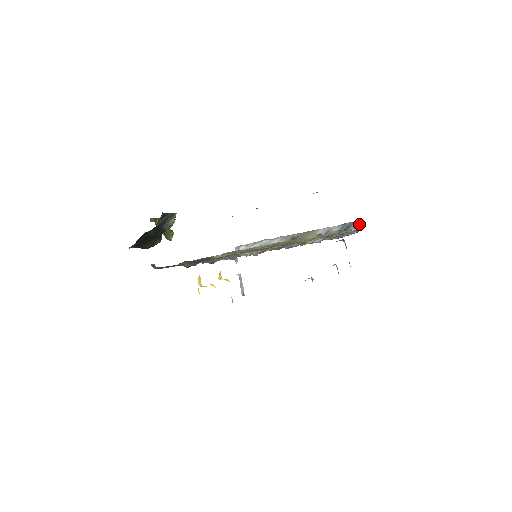
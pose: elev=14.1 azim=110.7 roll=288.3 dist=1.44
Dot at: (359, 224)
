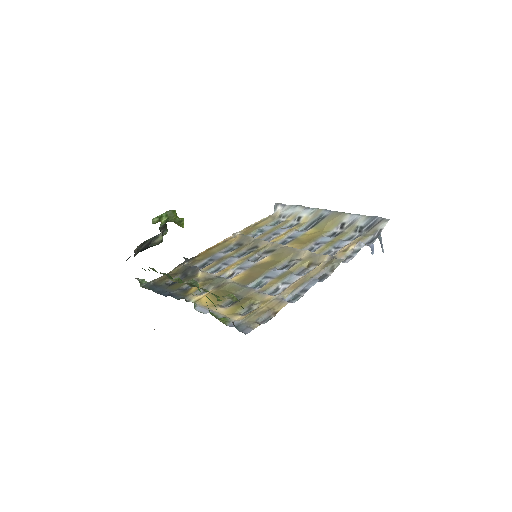
Dot at: (384, 226)
